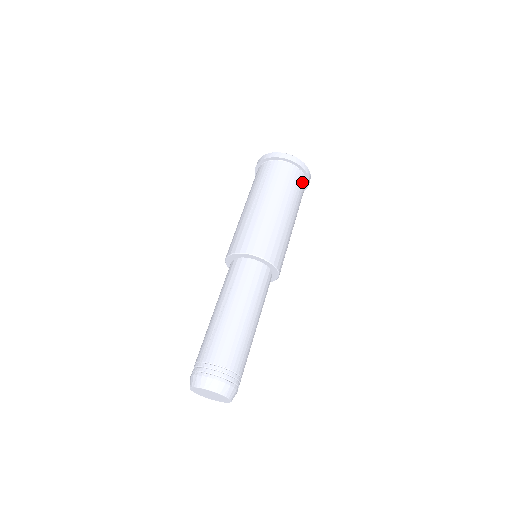
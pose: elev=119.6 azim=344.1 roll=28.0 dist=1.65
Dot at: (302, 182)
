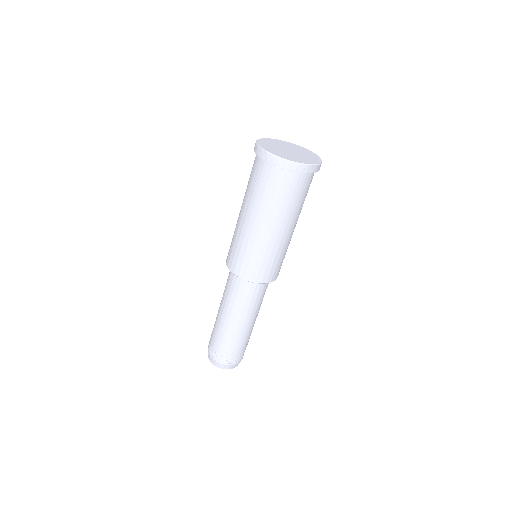
Dot at: (301, 183)
